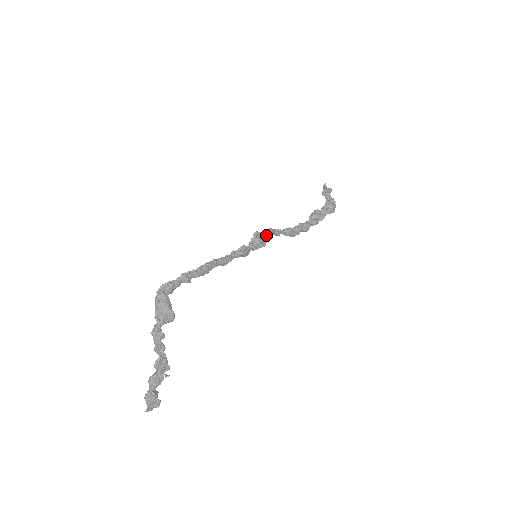
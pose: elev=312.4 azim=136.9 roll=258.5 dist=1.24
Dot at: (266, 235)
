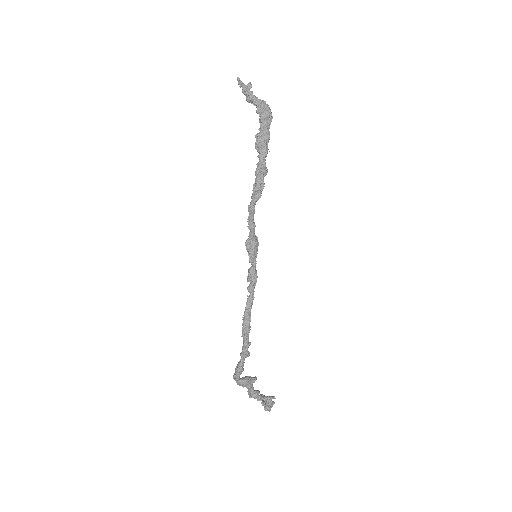
Dot at: (255, 238)
